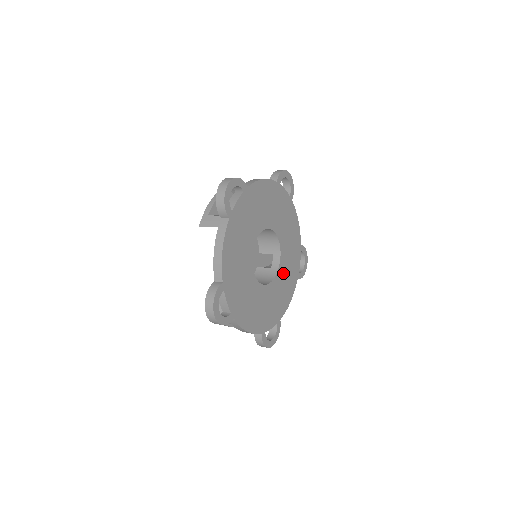
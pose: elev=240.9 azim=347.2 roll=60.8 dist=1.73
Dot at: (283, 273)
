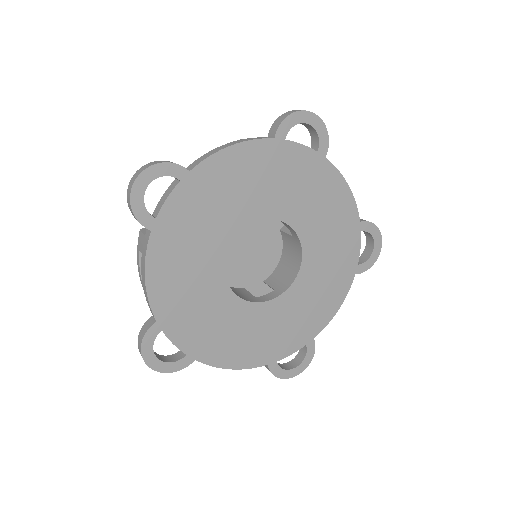
Dot at: (261, 319)
